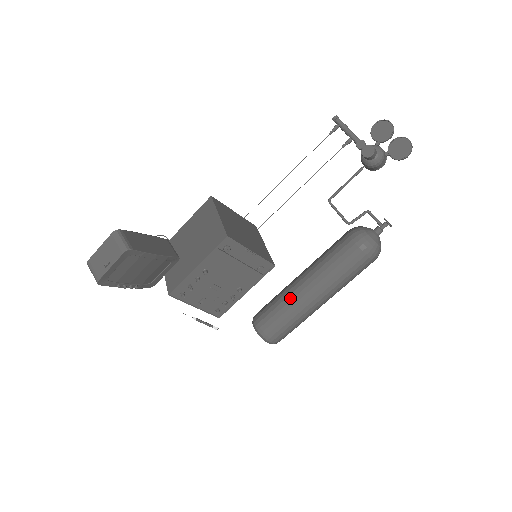
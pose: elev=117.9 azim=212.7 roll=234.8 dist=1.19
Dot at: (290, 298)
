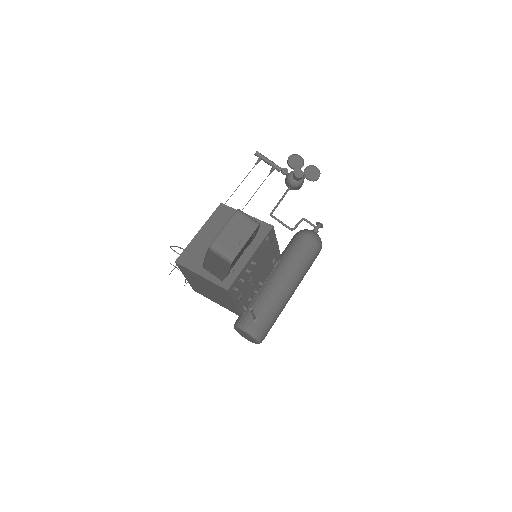
Dot at: (273, 294)
